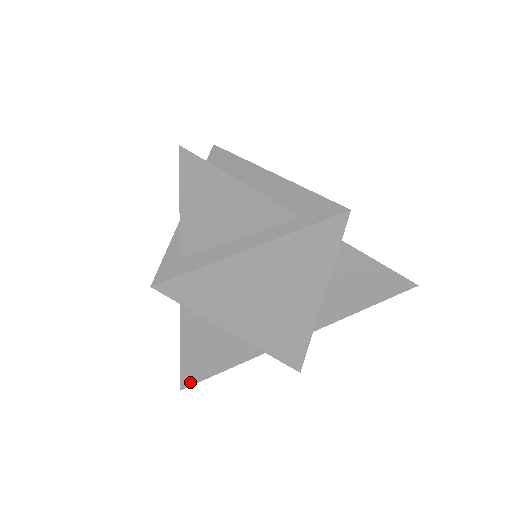
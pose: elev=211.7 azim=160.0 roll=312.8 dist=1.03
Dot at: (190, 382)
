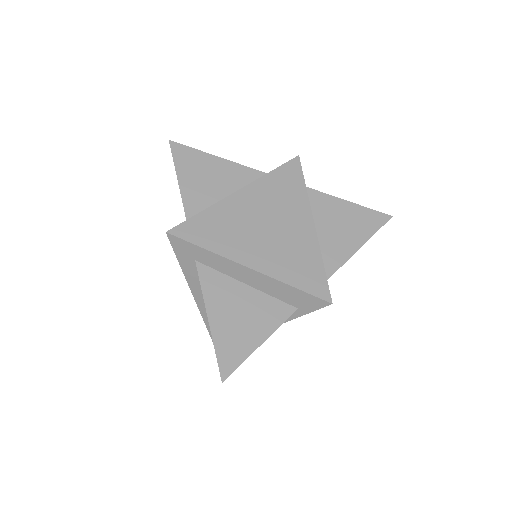
Dot at: (229, 368)
